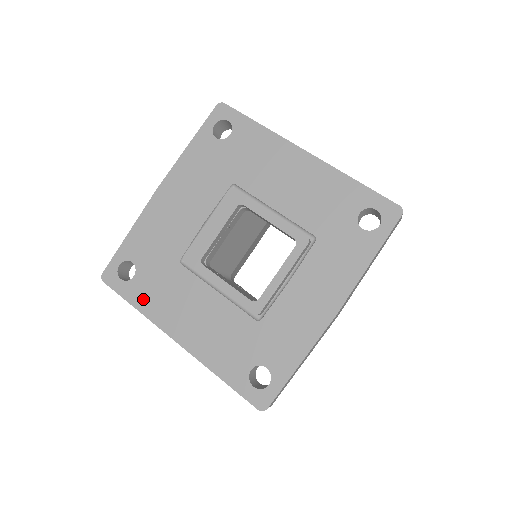
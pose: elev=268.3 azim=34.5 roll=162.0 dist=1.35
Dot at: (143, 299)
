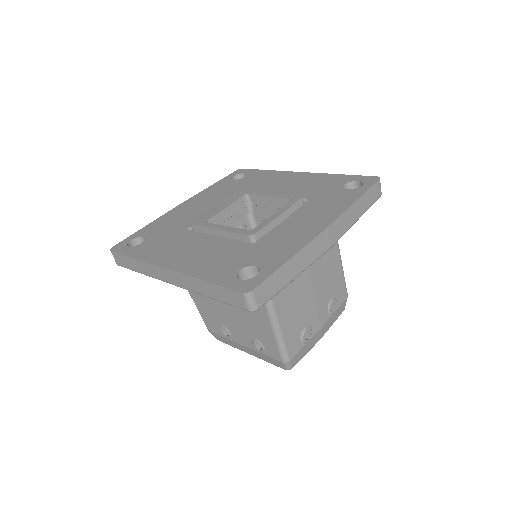
Dot at: (144, 252)
